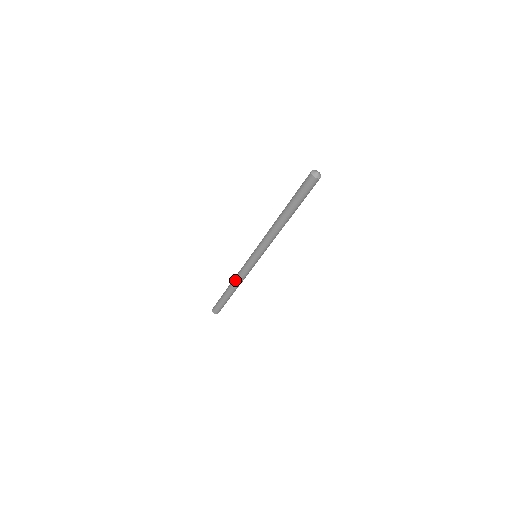
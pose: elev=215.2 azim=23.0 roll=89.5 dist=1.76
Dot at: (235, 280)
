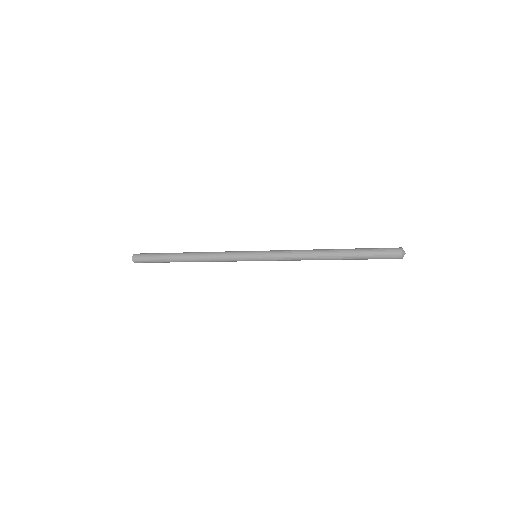
Dot at: (205, 260)
